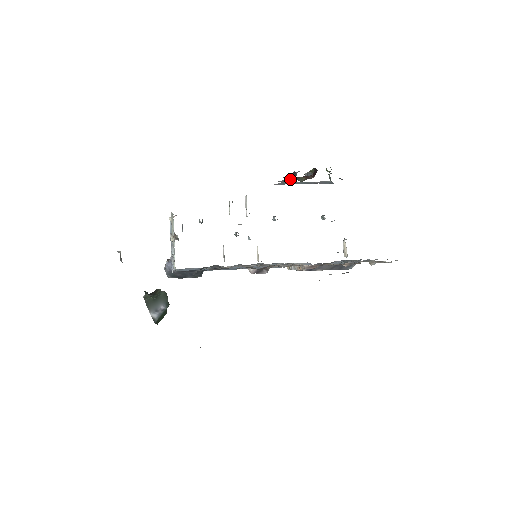
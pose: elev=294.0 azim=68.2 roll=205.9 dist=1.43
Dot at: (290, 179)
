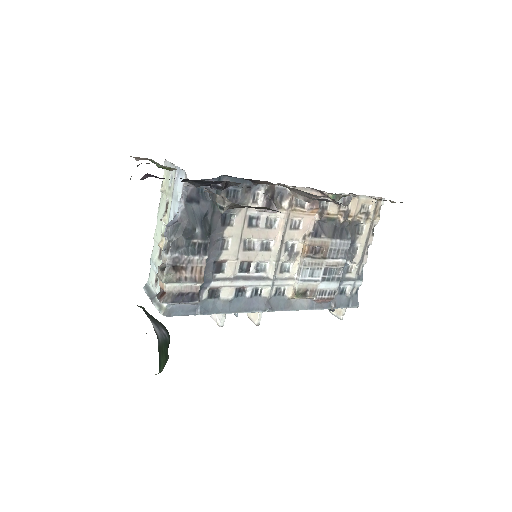
Dot at: occluded
